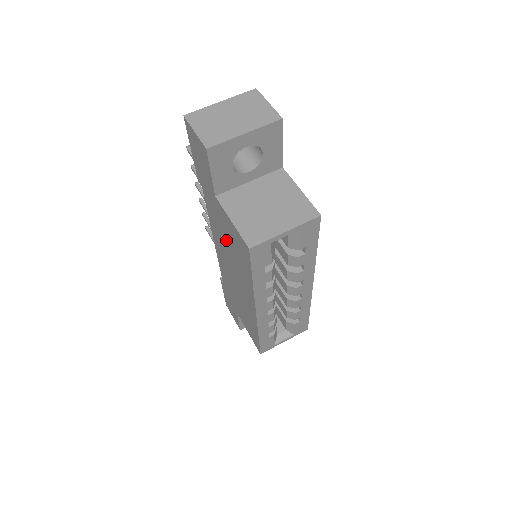
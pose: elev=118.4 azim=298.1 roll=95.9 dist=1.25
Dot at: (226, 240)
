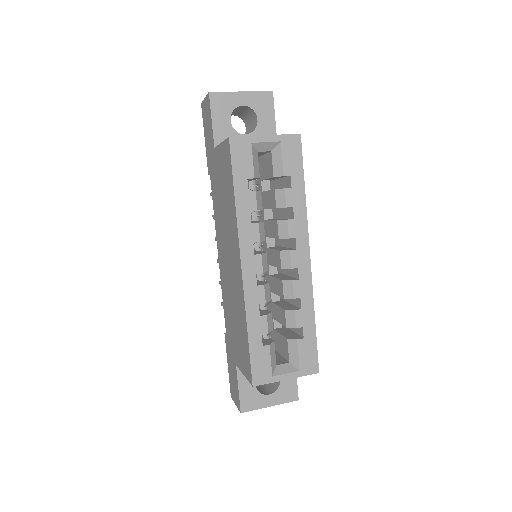
Dot at: (221, 201)
